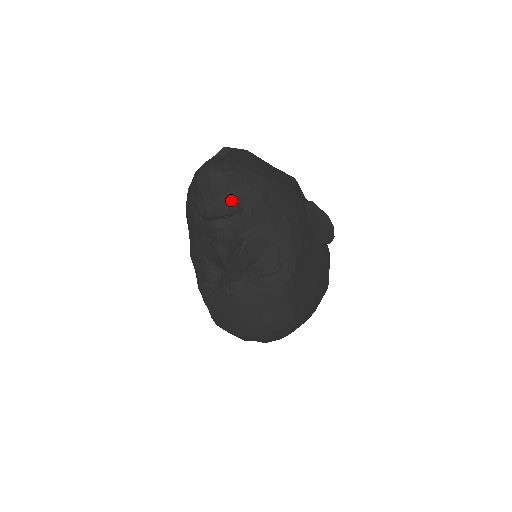
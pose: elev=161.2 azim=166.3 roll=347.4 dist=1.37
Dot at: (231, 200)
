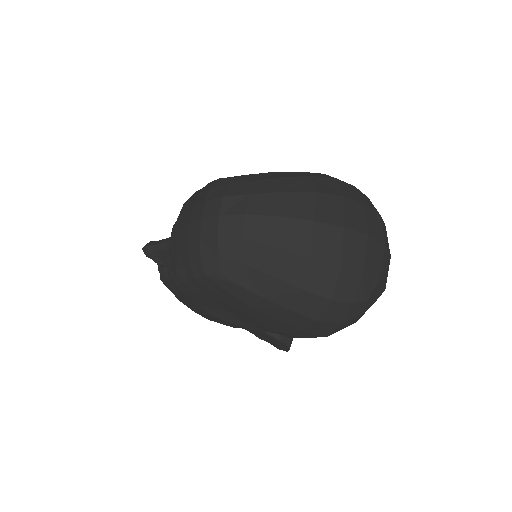
Dot at: occluded
